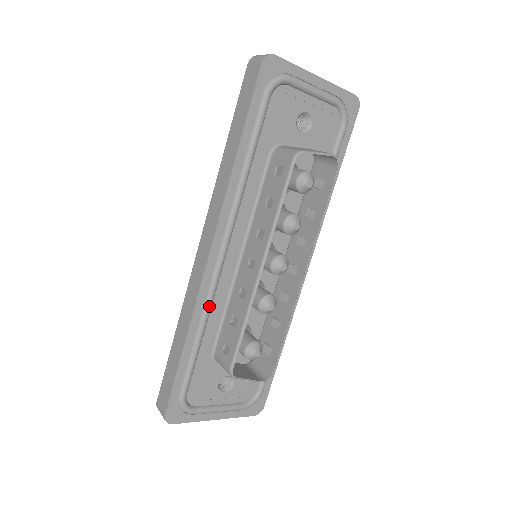
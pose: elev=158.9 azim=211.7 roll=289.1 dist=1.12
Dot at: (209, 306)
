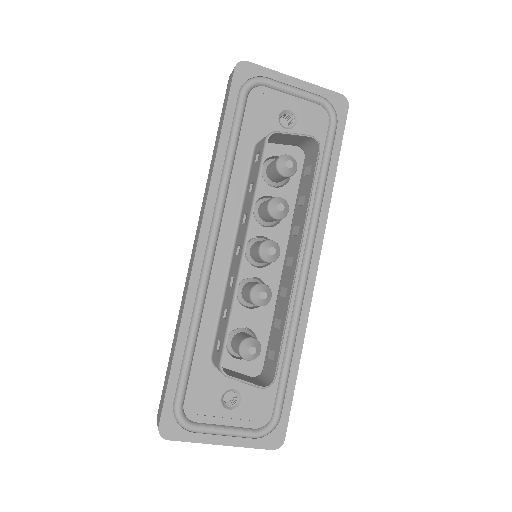
Dot at: (201, 300)
